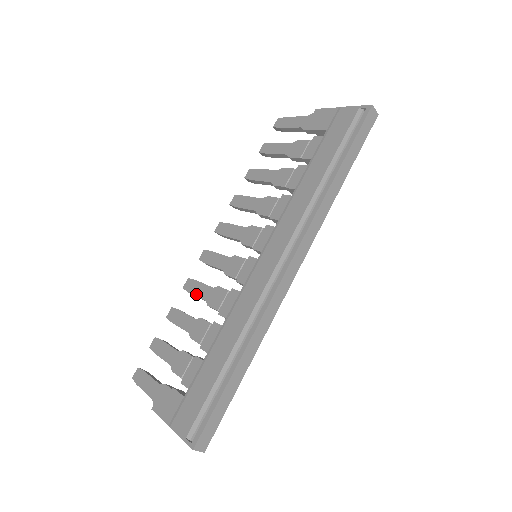
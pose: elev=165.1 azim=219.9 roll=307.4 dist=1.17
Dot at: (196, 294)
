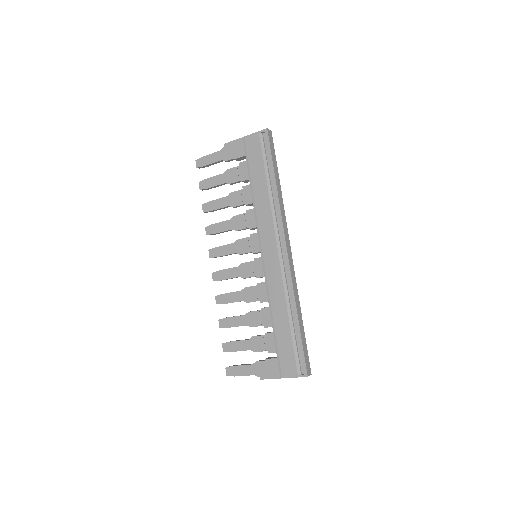
Dot at: (231, 302)
